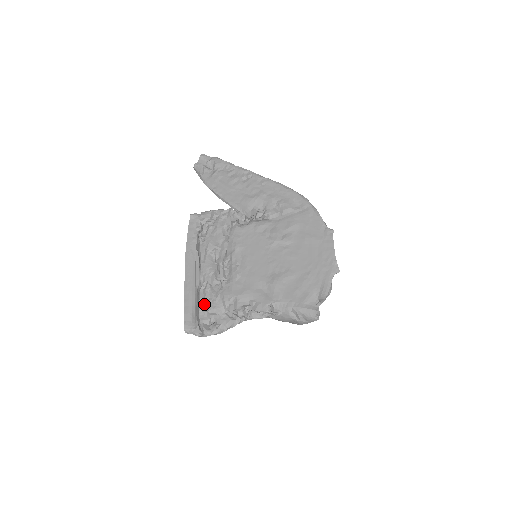
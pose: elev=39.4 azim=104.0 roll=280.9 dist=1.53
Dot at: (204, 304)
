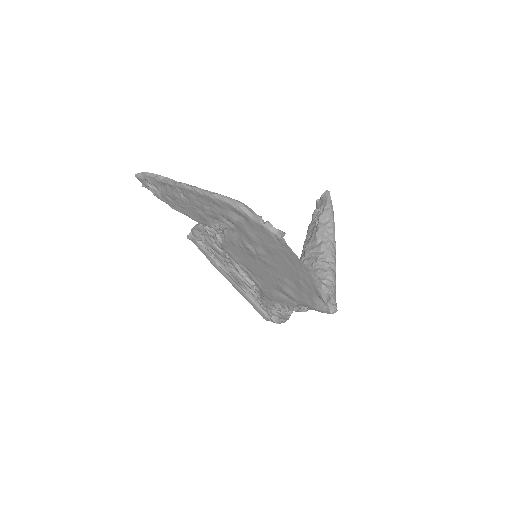
Dot at: (260, 305)
